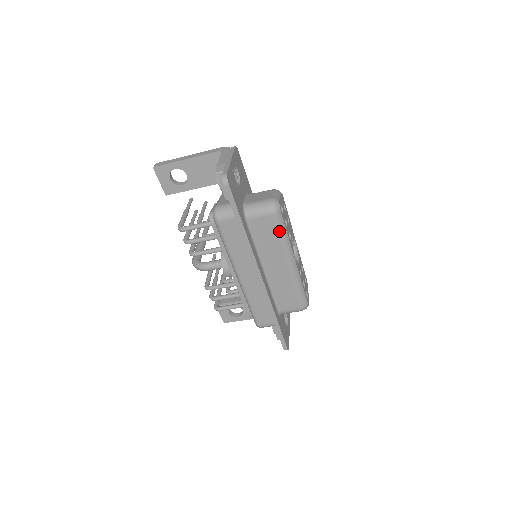
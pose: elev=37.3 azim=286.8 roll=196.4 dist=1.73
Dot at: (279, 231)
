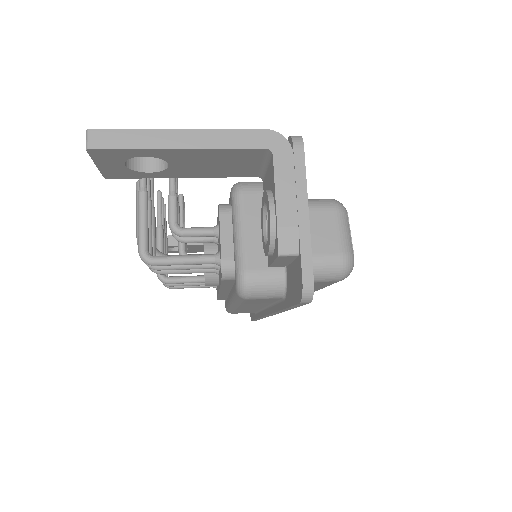
Dot at: (331, 284)
